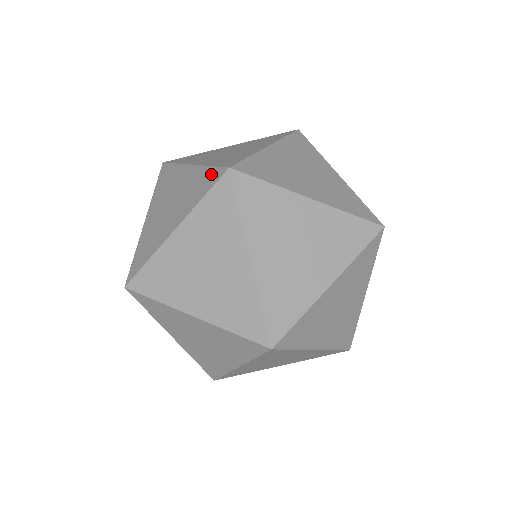
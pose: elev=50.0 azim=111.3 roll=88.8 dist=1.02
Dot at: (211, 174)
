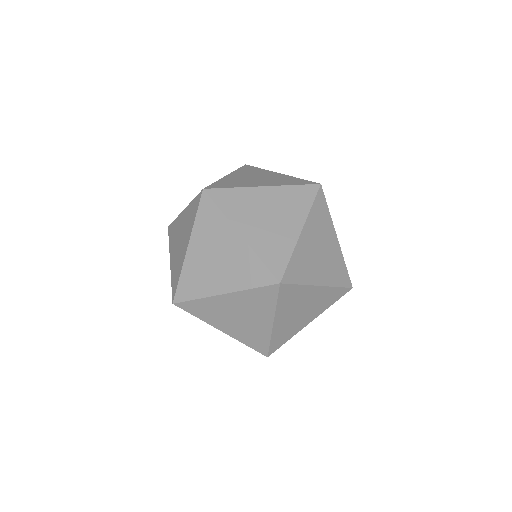
Dot at: occluded
